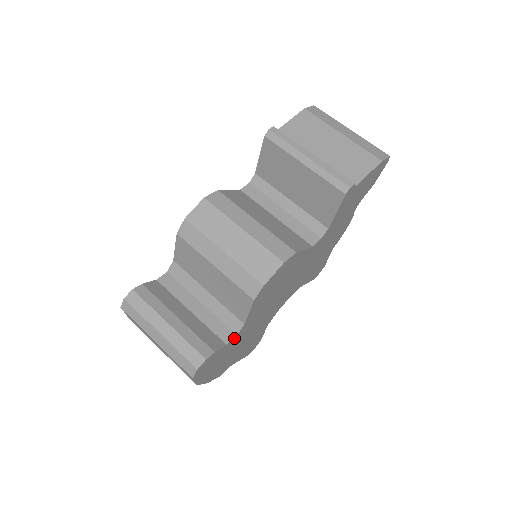
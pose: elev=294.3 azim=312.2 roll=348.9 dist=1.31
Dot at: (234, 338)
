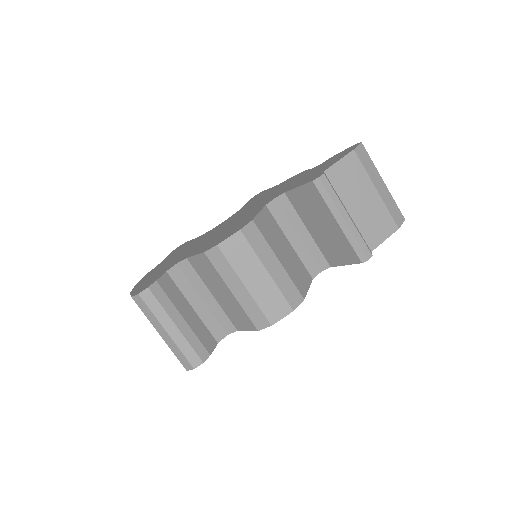
Dot at: (224, 336)
